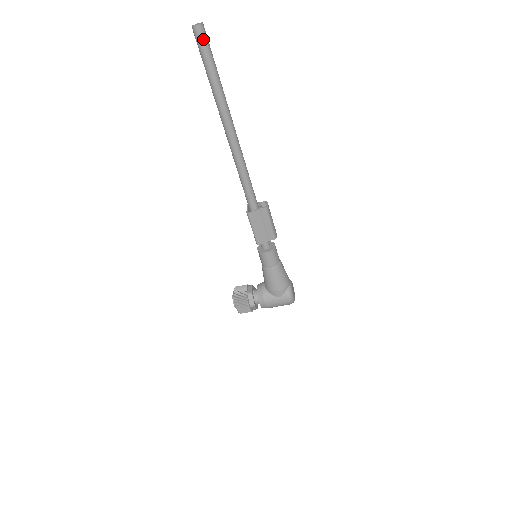
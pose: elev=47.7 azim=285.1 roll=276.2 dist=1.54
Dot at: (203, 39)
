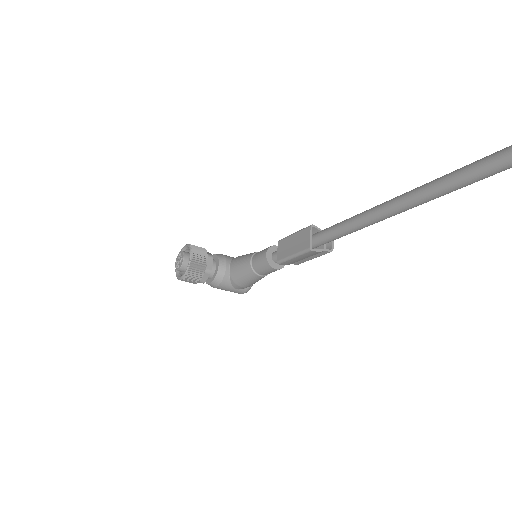
Dot at: out of frame
